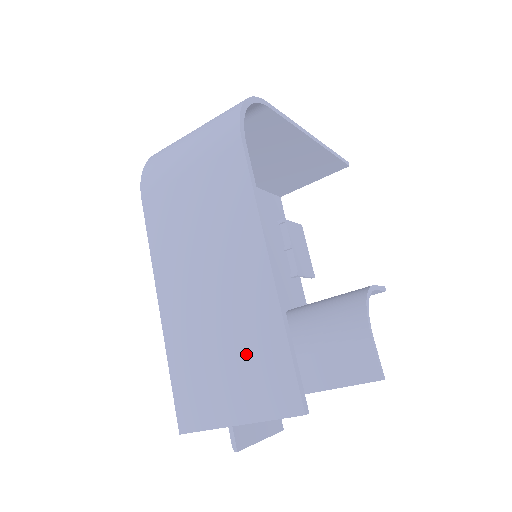
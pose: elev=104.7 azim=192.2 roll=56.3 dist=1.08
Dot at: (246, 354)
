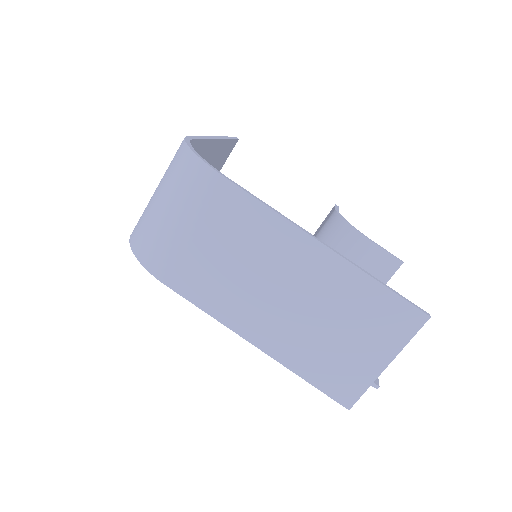
Dot at: (357, 317)
